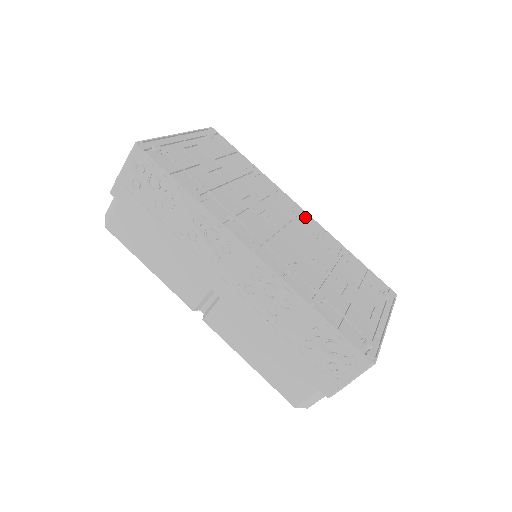
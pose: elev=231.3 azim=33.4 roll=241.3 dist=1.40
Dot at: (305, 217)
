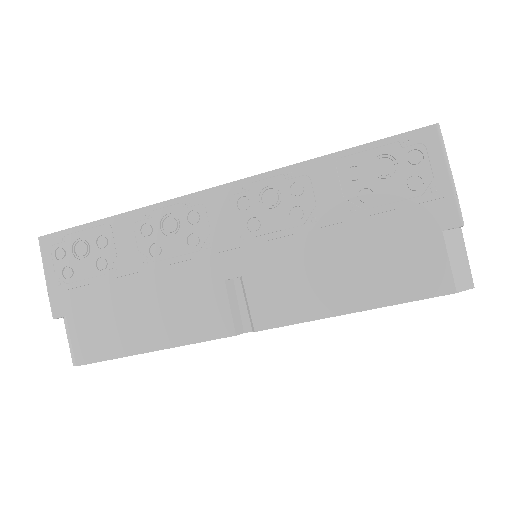
Dot at: occluded
